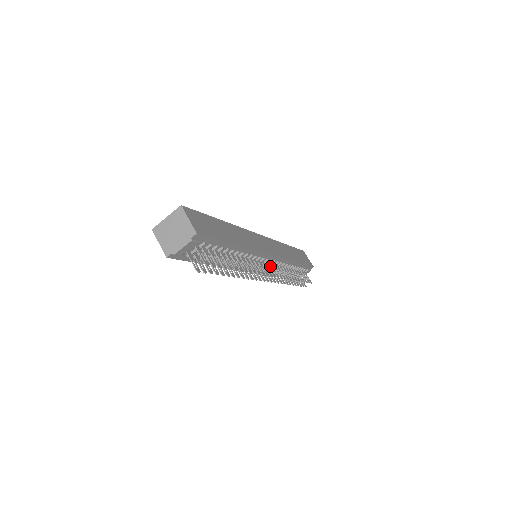
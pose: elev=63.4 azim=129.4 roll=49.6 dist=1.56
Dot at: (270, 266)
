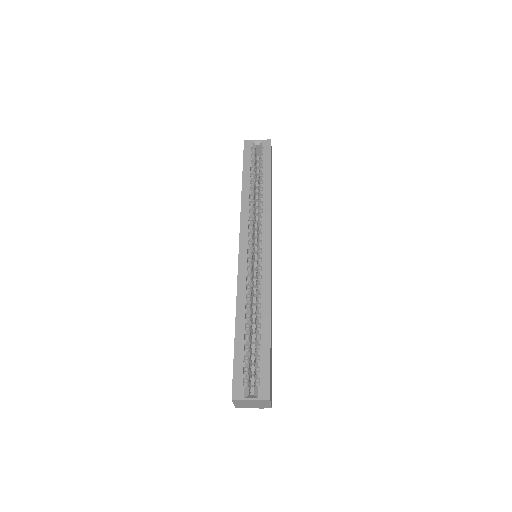
Dot at: occluded
